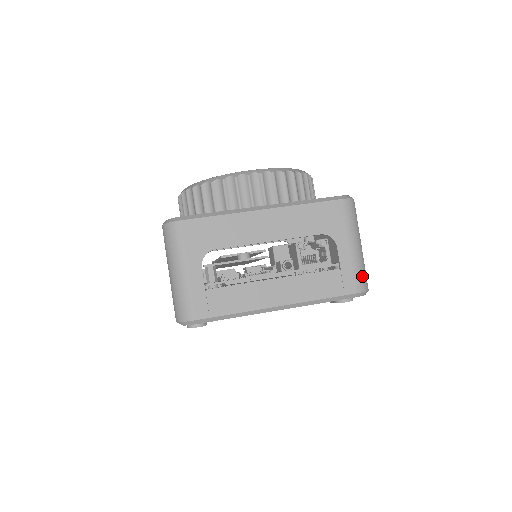
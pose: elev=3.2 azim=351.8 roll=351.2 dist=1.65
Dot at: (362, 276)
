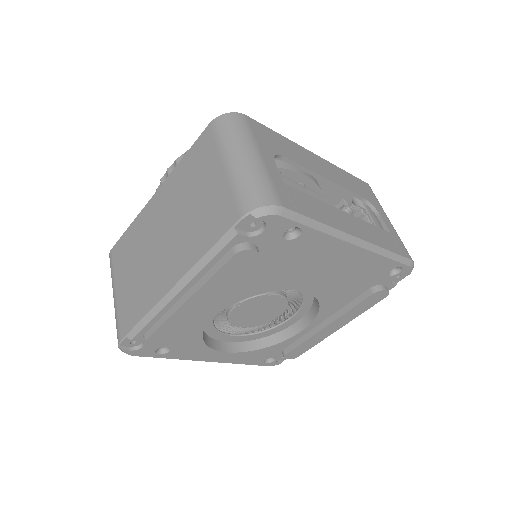
Dot at: occluded
